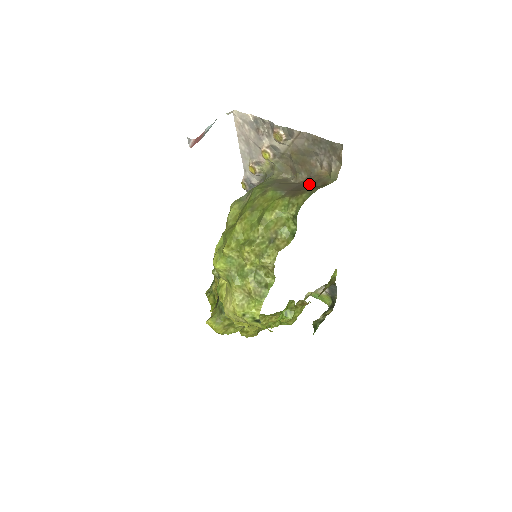
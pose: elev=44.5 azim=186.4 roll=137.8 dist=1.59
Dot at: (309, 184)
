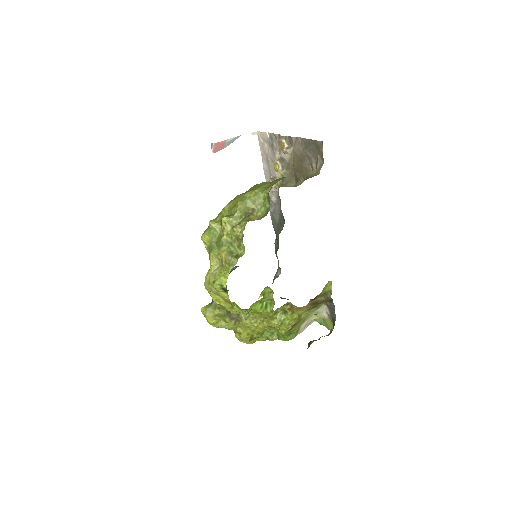
Dot at: occluded
